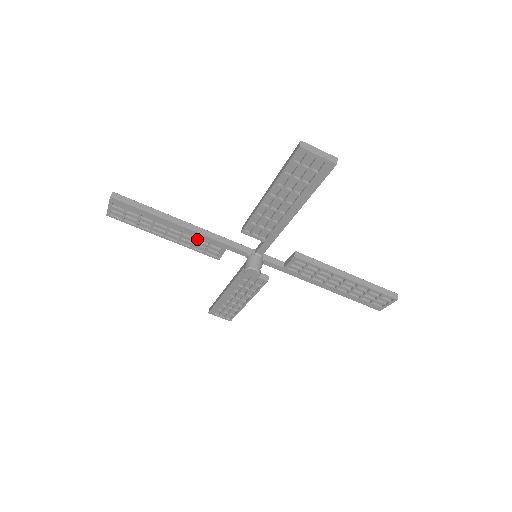
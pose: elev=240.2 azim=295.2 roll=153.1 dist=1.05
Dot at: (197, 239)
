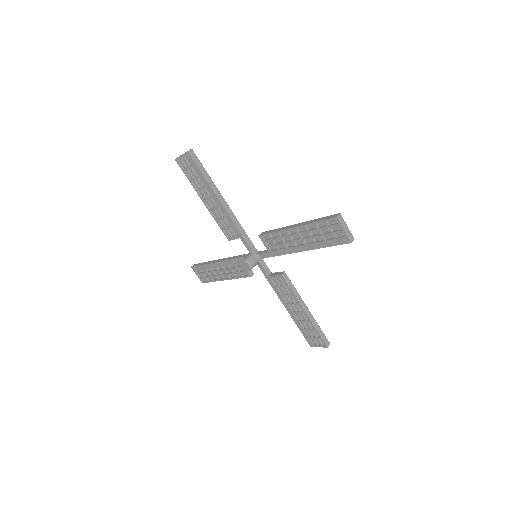
Dot at: (225, 218)
